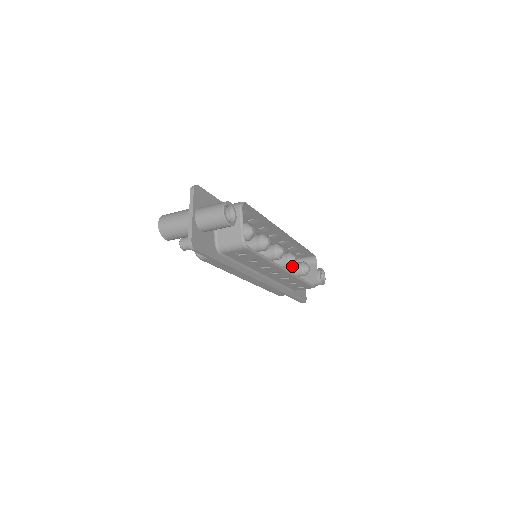
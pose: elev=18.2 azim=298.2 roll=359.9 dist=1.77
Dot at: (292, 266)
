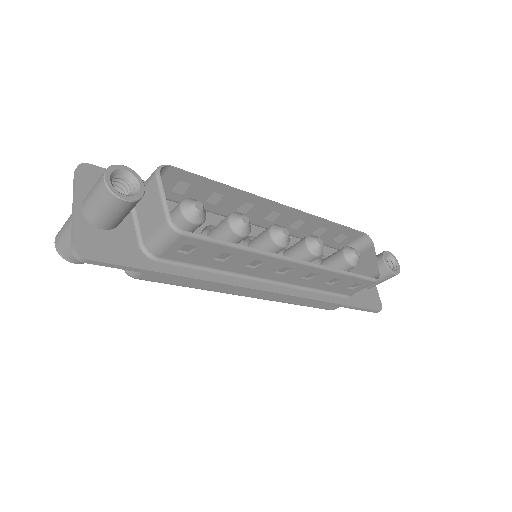
Dot at: (318, 255)
